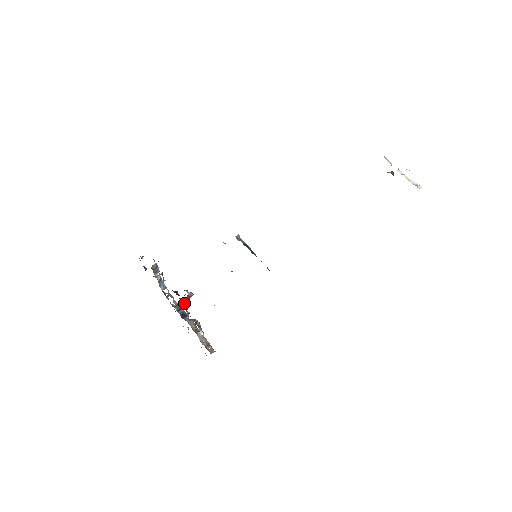
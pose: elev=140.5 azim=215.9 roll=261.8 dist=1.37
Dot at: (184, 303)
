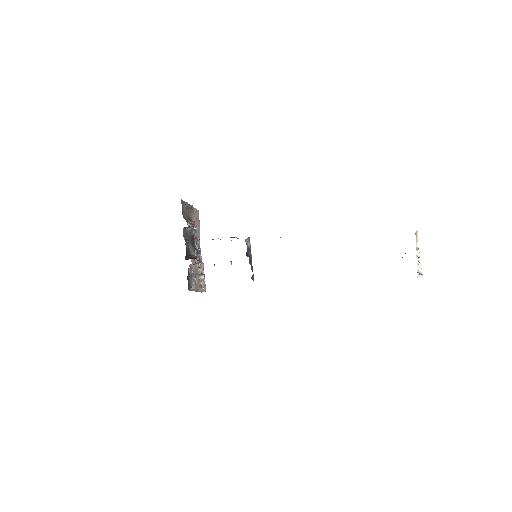
Dot at: (190, 268)
